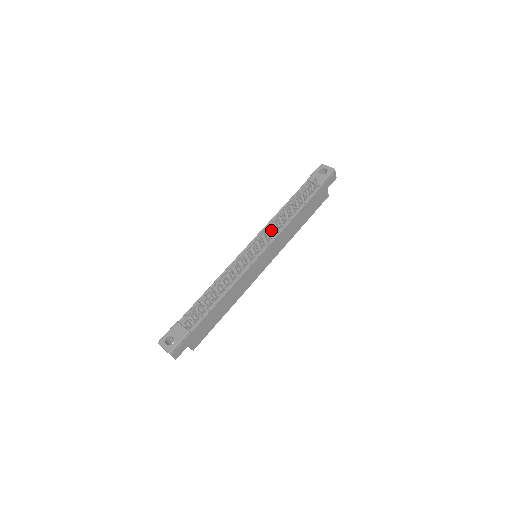
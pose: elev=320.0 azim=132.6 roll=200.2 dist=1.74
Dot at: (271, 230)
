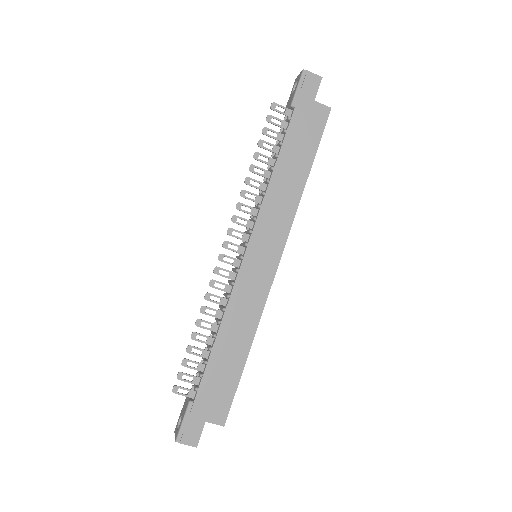
Dot at: (242, 211)
